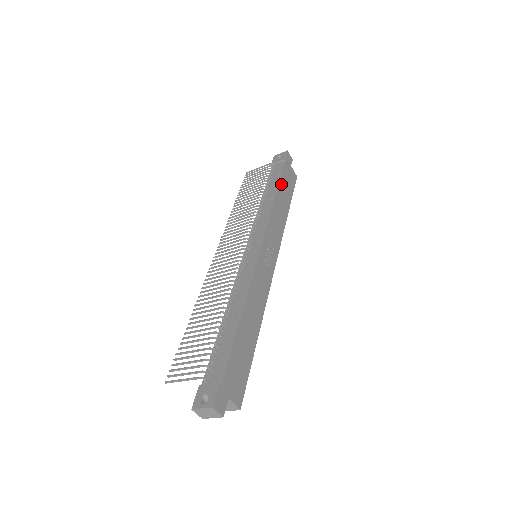
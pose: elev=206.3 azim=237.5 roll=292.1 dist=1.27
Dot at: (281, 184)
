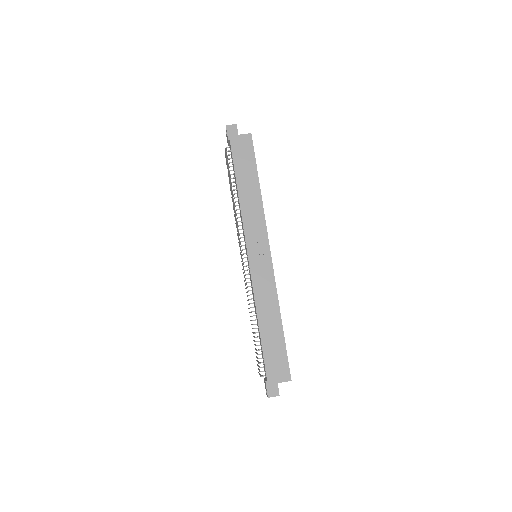
Dot at: (238, 173)
